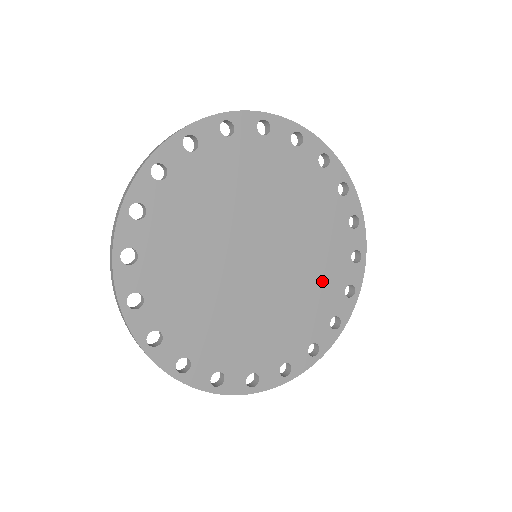
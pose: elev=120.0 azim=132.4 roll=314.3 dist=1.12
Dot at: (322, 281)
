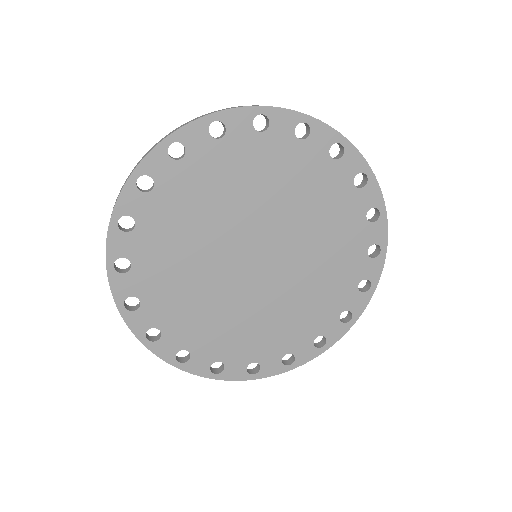
Dot at: (318, 299)
